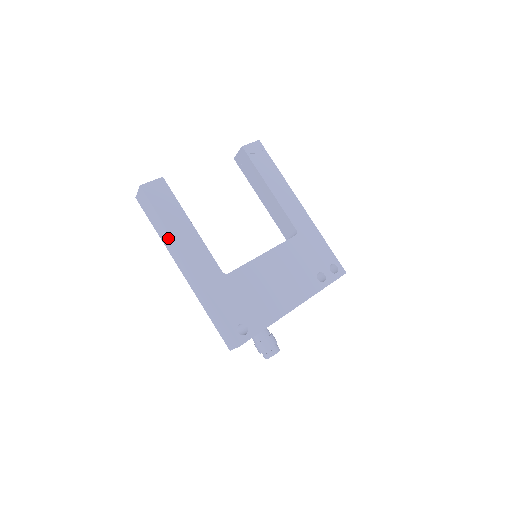
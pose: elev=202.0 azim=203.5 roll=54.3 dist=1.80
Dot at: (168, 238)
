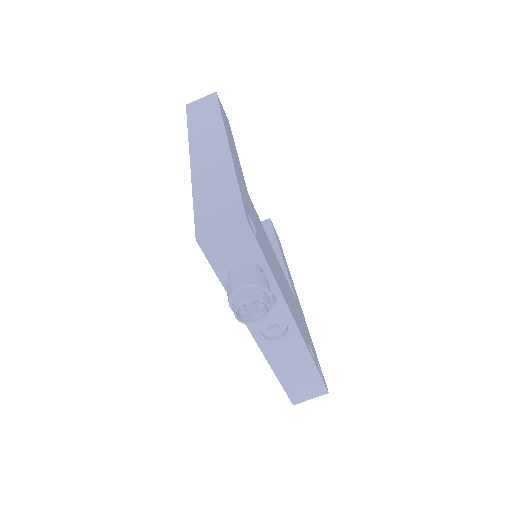
Dot at: (211, 124)
